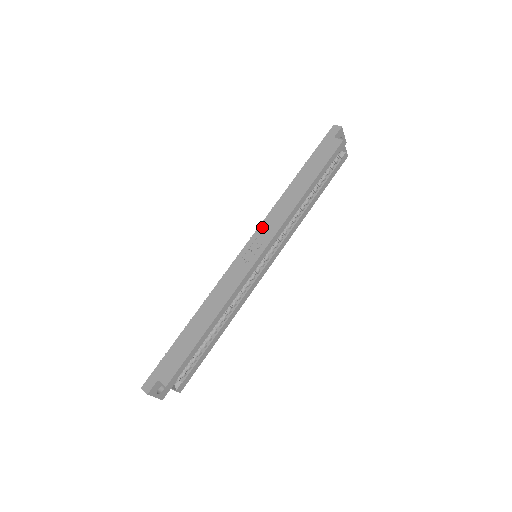
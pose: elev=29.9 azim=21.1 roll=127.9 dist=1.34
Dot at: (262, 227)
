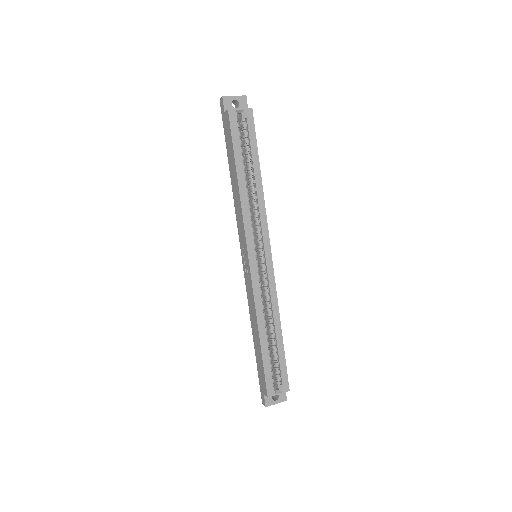
Dot at: (239, 234)
